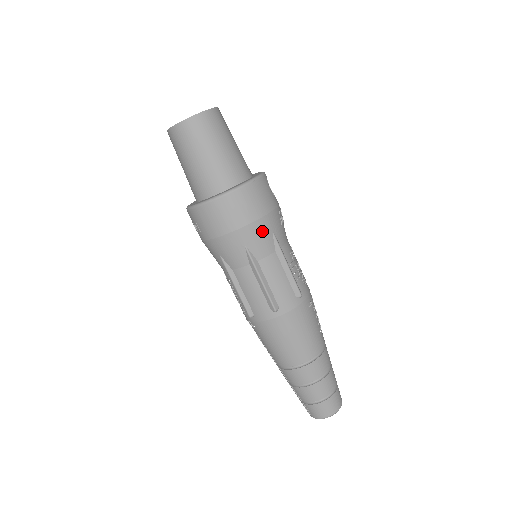
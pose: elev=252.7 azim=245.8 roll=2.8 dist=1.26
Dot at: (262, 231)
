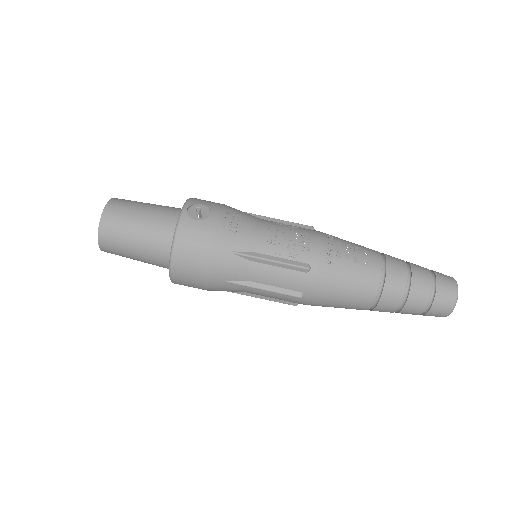
Dot at: (222, 263)
